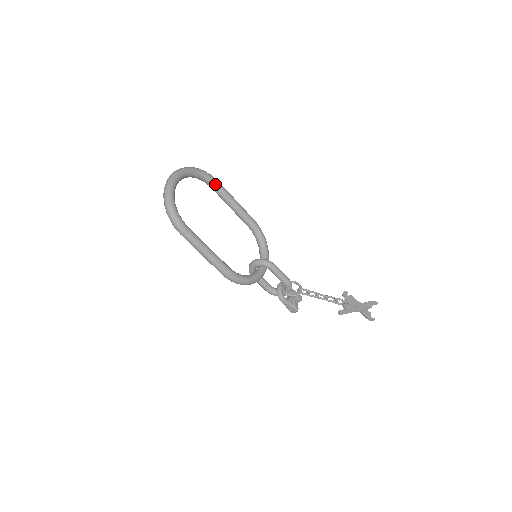
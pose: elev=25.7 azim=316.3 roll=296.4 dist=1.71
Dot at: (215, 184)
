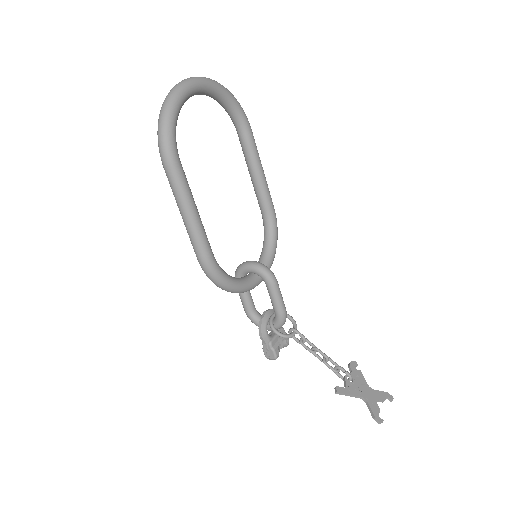
Dot at: (245, 130)
